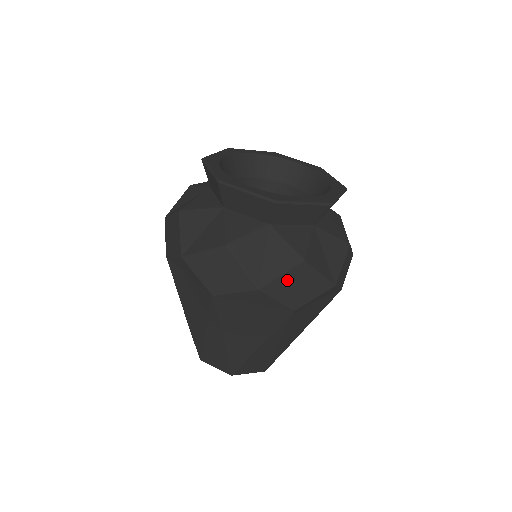
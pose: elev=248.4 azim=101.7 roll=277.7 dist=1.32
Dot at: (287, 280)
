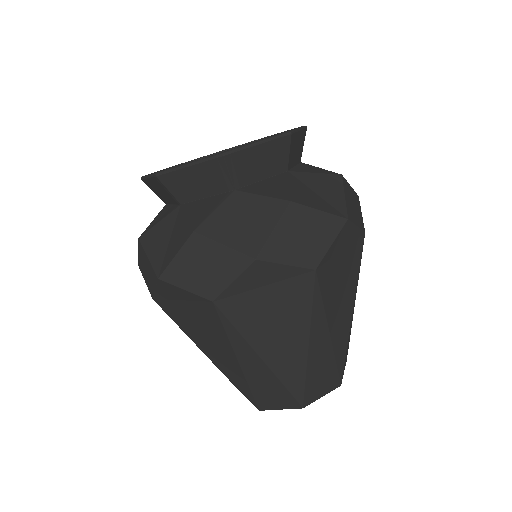
Dot at: (284, 234)
